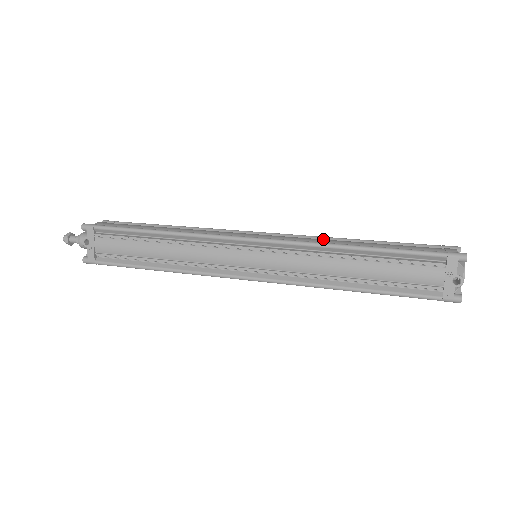
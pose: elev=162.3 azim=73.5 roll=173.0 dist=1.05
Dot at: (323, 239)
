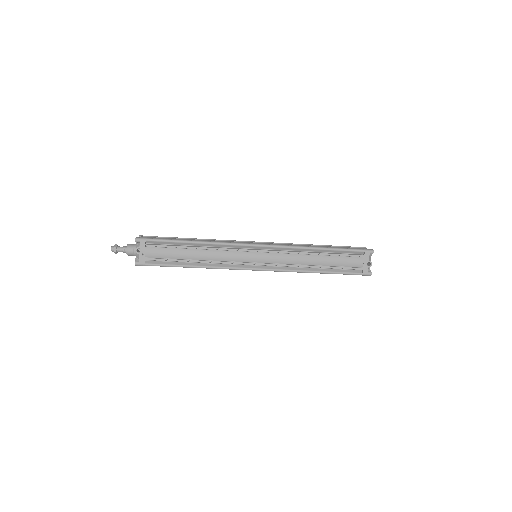
Dot at: occluded
